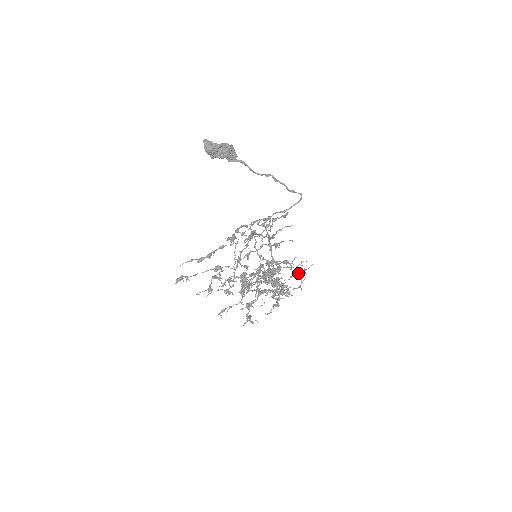
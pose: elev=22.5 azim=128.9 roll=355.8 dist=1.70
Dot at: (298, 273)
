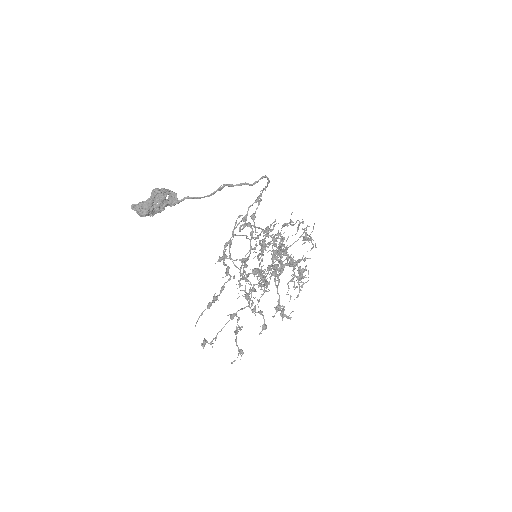
Dot at: (305, 240)
